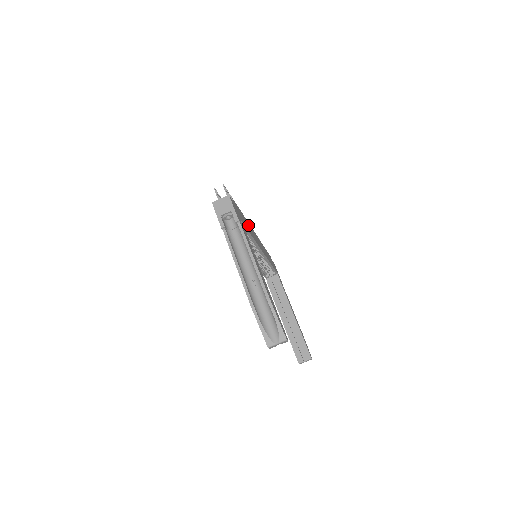
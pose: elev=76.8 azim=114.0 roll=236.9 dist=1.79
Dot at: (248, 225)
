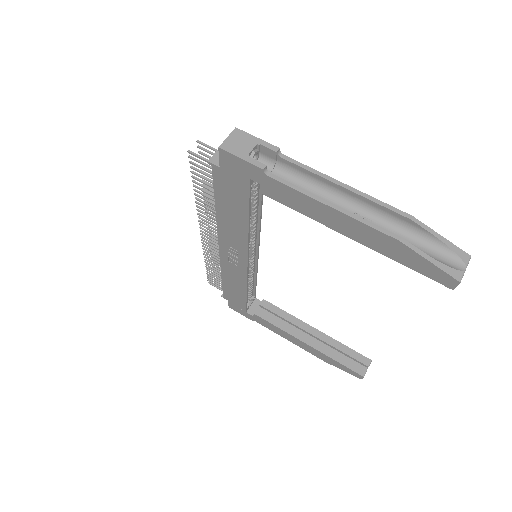
Dot at: occluded
